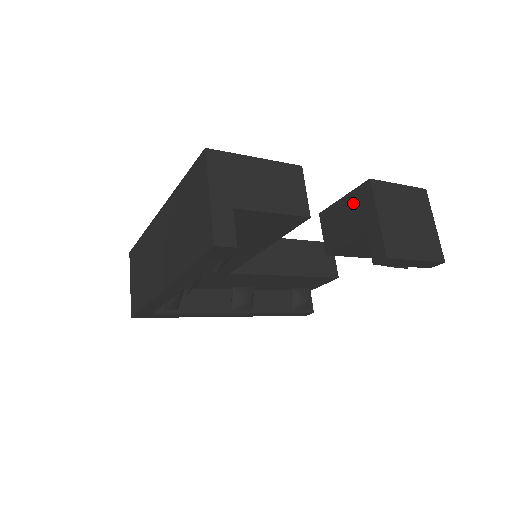
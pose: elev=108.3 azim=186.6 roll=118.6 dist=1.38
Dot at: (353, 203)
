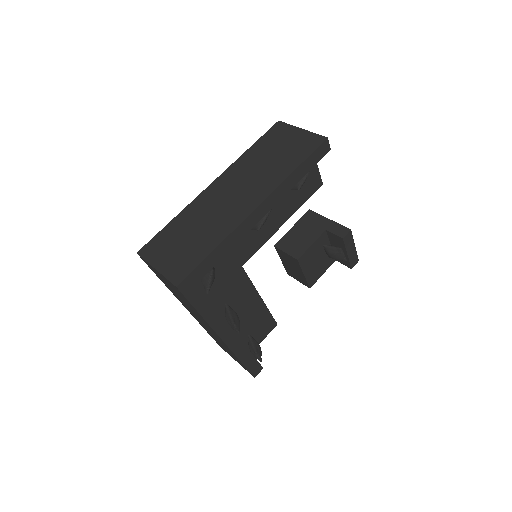
Dot at: (304, 224)
